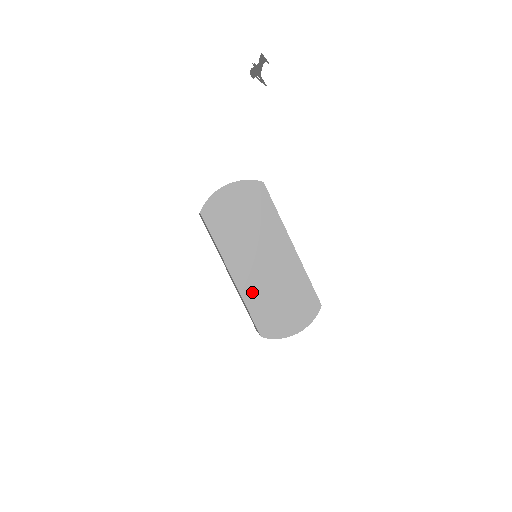
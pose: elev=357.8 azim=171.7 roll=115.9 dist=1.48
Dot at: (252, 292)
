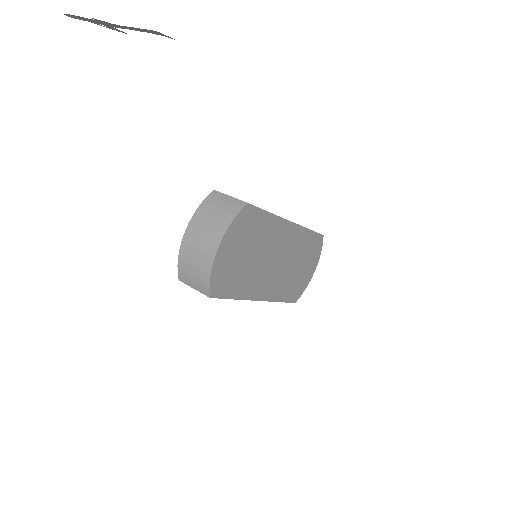
Dot at: (278, 289)
